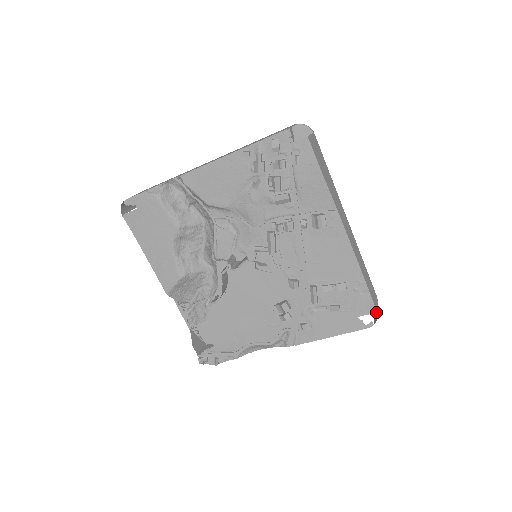
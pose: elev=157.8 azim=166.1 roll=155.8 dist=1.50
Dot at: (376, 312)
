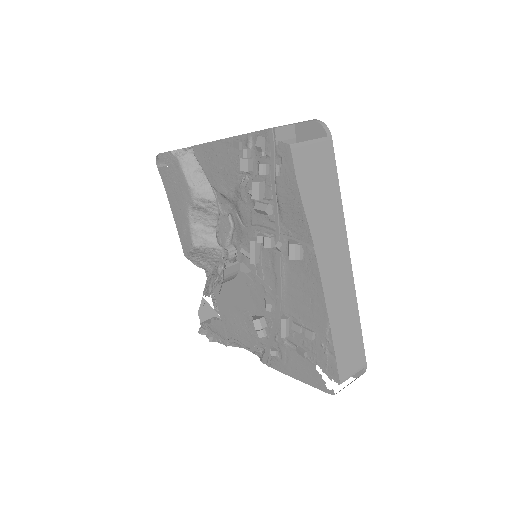
Dot at: (339, 382)
